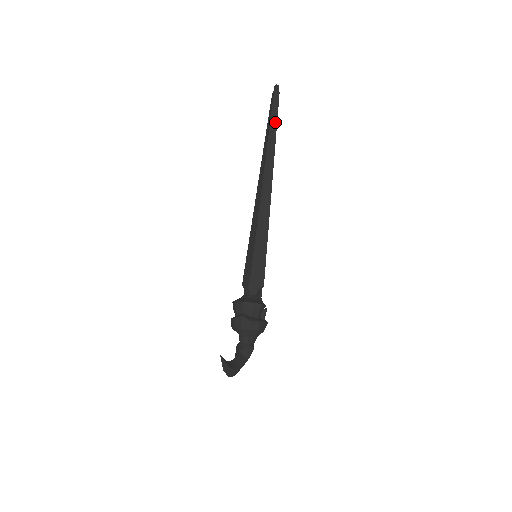
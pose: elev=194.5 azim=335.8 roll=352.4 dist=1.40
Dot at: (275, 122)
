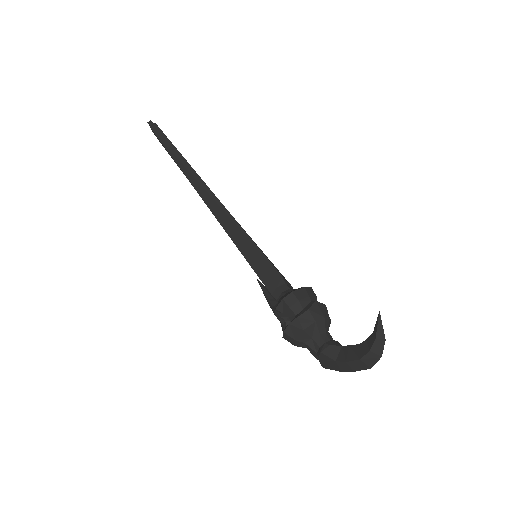
Dot at: occluded
